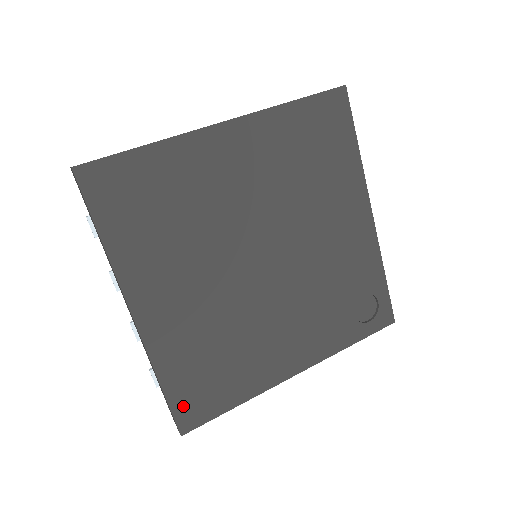
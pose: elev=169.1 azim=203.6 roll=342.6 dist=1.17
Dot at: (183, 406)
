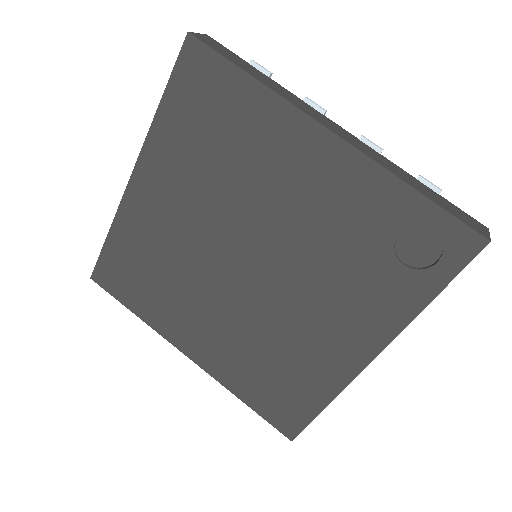
Dot at: (275, 416)
